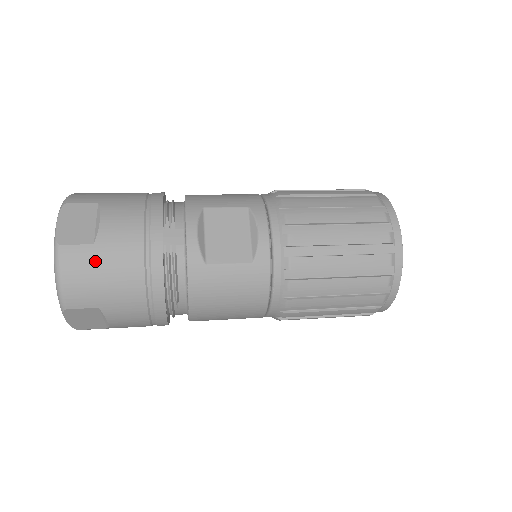
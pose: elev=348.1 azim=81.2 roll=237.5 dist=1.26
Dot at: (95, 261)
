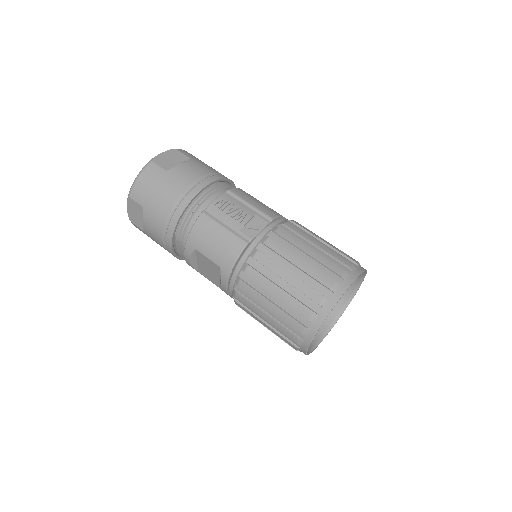
Dot at: (148, 236)
